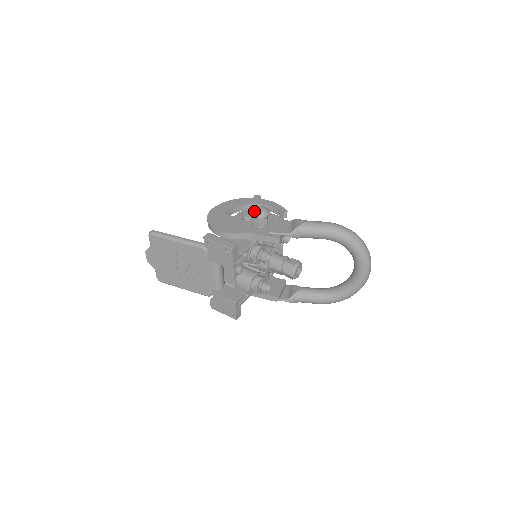
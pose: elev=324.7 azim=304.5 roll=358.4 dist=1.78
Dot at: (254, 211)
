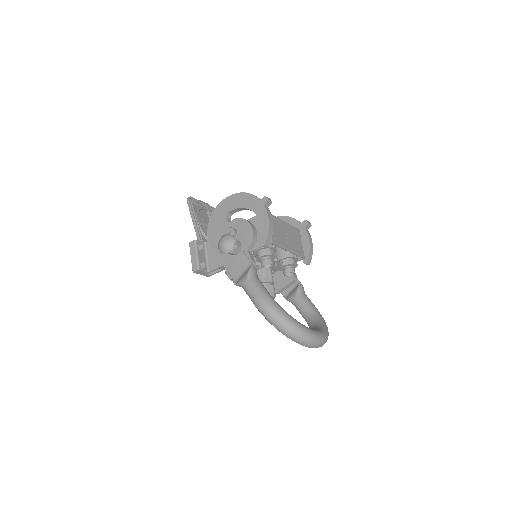
Dot at: (218, 243)
